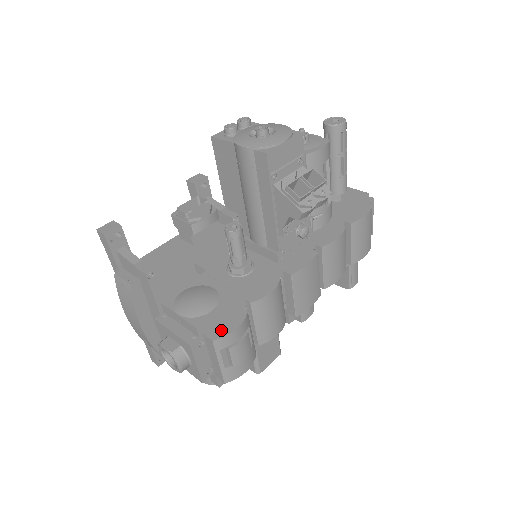
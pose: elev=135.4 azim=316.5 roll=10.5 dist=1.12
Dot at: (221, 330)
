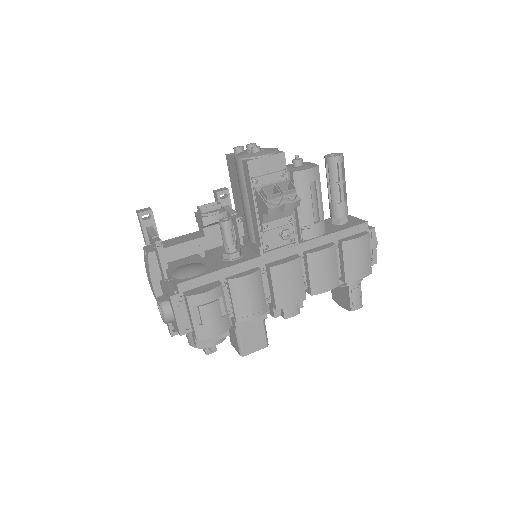
Dot at: (196, 291)
